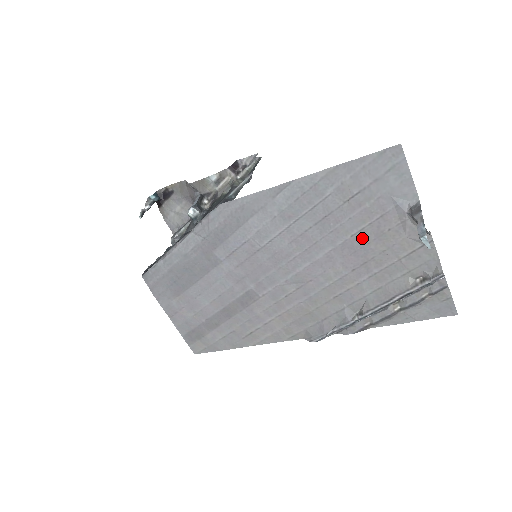
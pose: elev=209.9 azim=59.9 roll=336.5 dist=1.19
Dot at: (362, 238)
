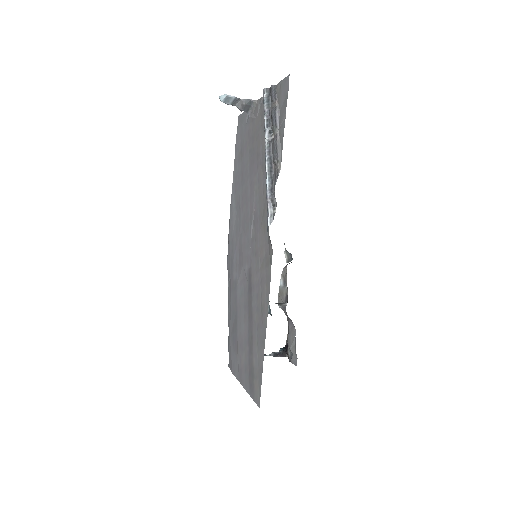
Dot at: (251, 153)
